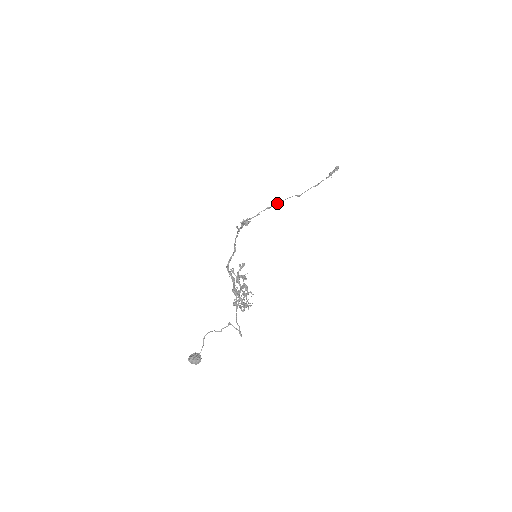
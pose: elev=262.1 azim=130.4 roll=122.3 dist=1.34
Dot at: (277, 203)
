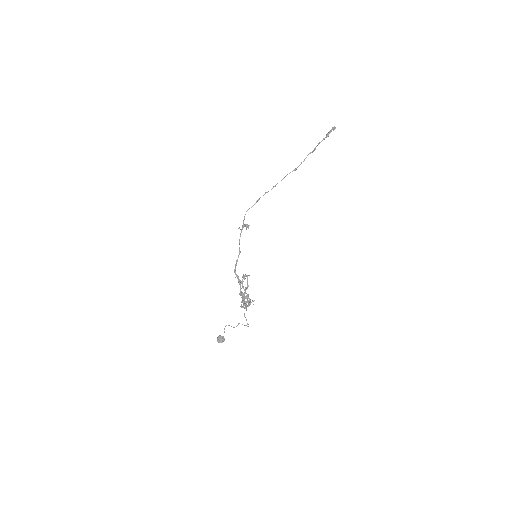
Dot at: (274, 186)
